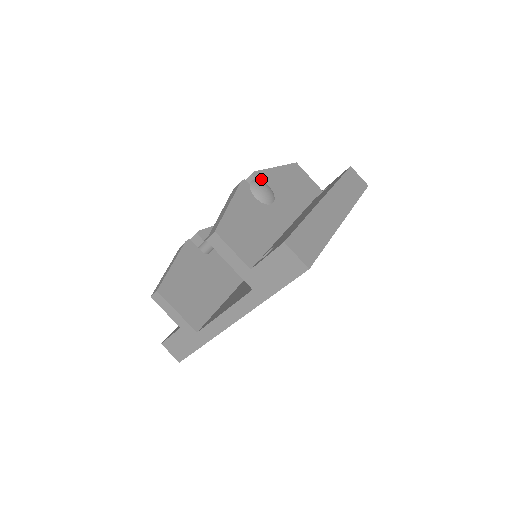
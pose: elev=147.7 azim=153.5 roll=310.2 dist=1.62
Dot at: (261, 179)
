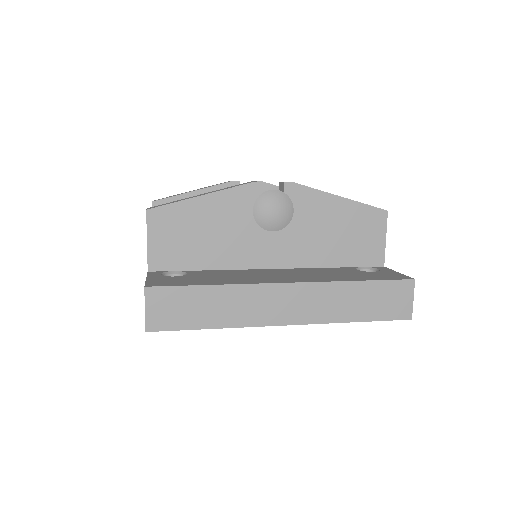
Dot at: (292, 196)
